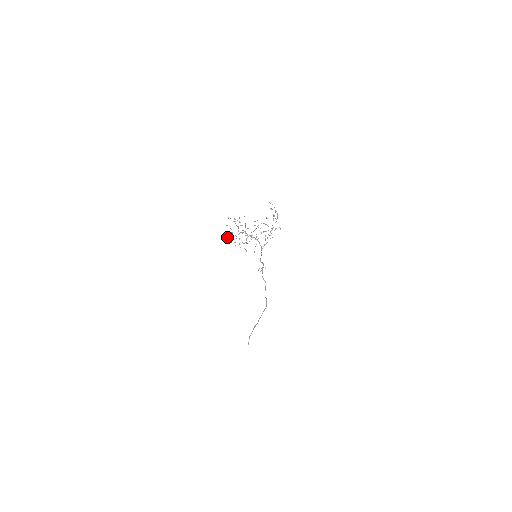
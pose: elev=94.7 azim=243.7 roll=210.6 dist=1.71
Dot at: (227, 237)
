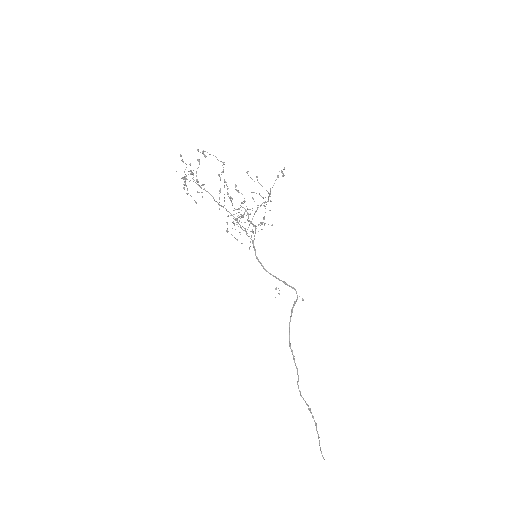
Dot at: (240, 218)
